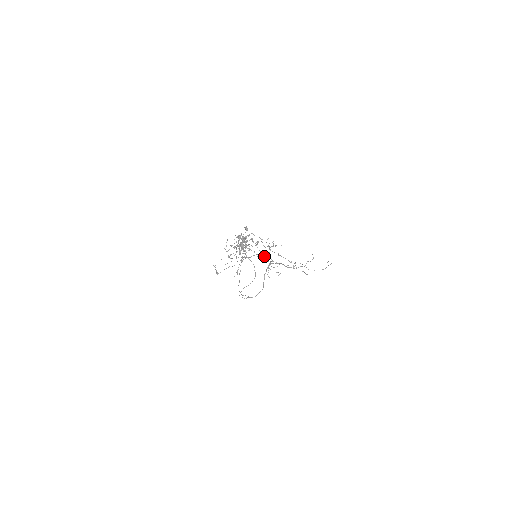
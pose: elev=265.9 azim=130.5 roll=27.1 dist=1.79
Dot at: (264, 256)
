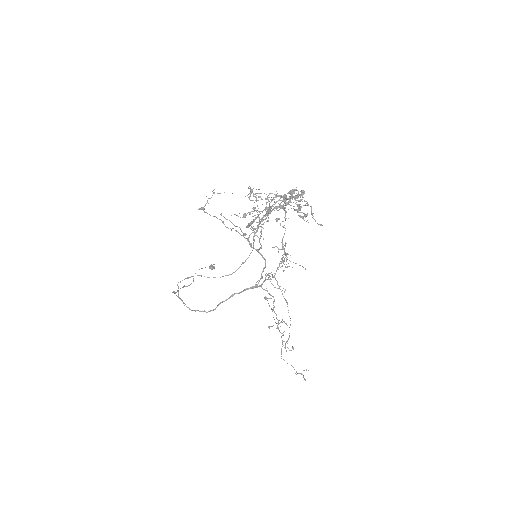
Dot at: (264, 267)
